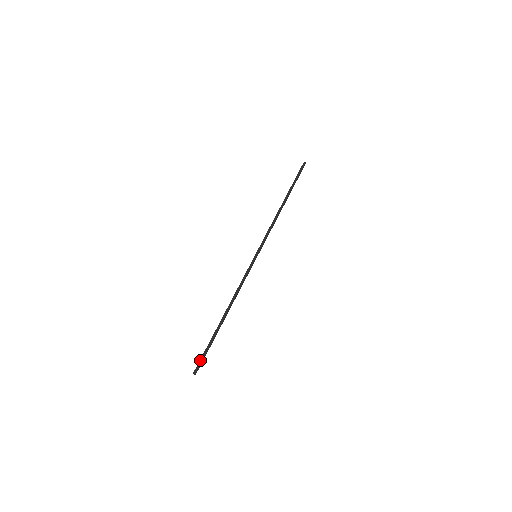
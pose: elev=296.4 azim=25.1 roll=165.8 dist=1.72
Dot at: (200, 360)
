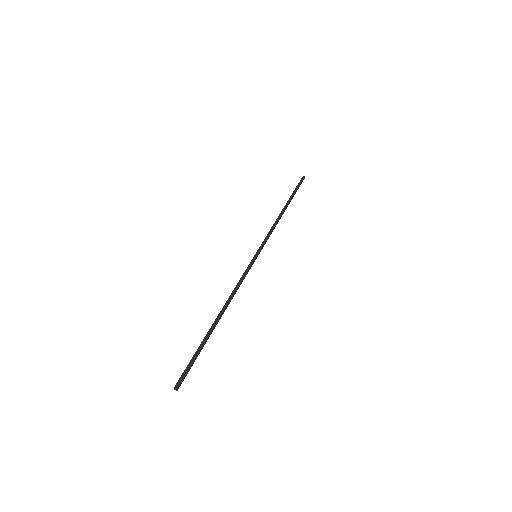
Dot at: (185, 370)
